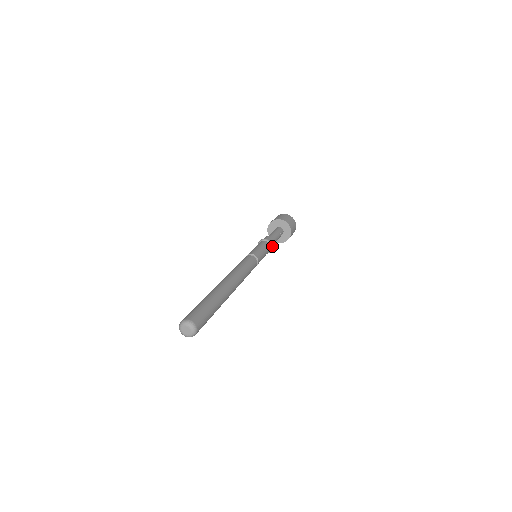
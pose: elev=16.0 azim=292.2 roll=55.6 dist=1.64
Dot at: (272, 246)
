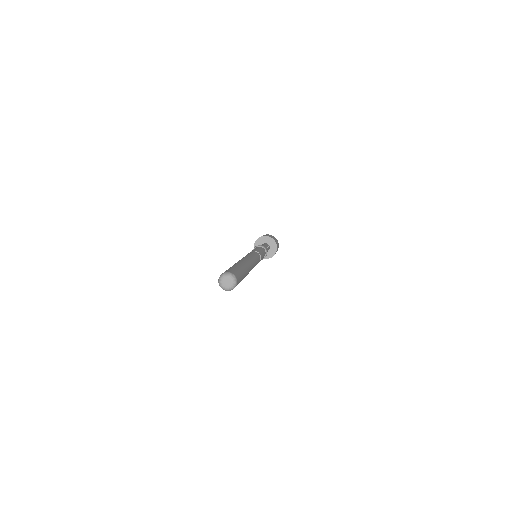
Dot at: (266, 251)
